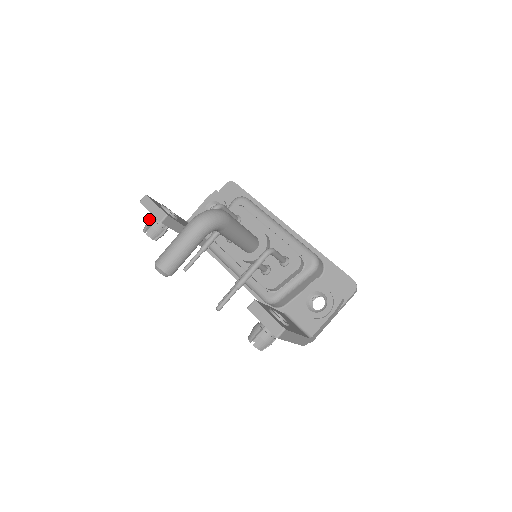
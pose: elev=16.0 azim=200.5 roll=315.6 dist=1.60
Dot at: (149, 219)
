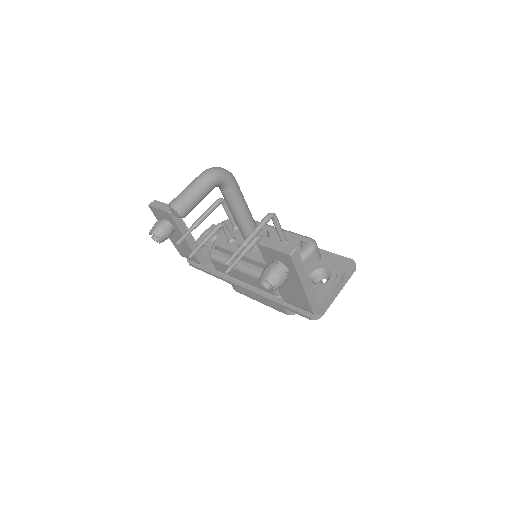
Dot at: (155, 223)
